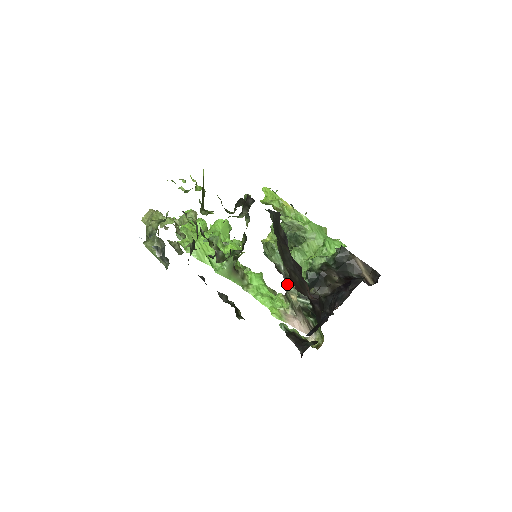
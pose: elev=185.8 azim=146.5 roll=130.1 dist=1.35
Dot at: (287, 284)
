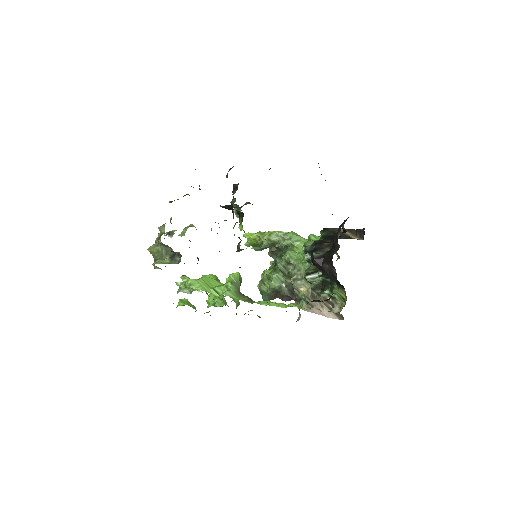
Dot at: (292, 280)
